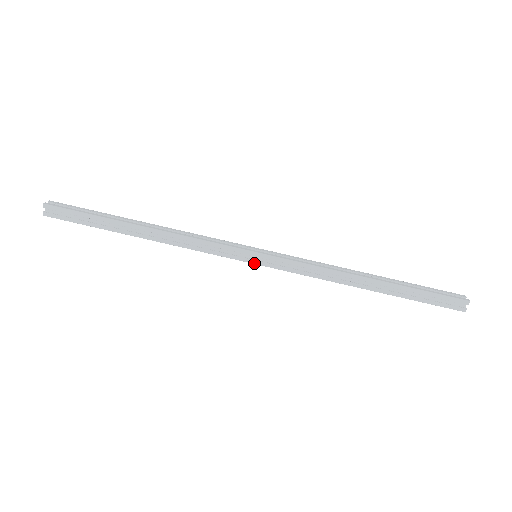
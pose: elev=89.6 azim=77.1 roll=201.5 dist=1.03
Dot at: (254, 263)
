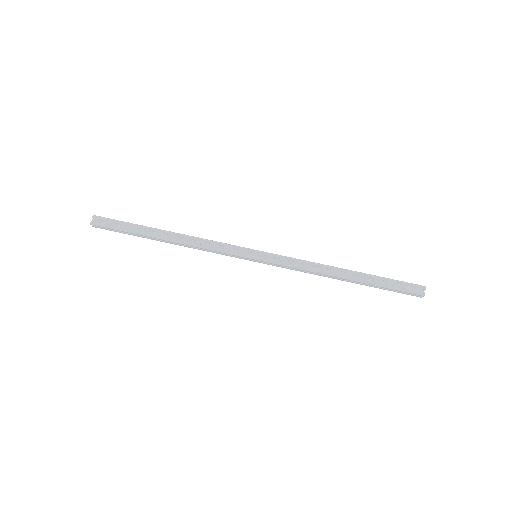
Dot at: (255, 259)
